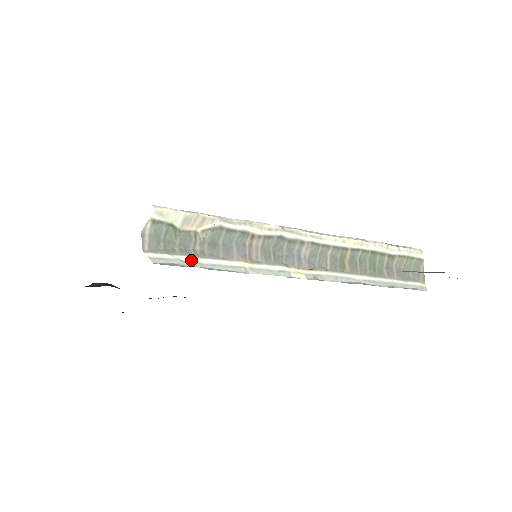
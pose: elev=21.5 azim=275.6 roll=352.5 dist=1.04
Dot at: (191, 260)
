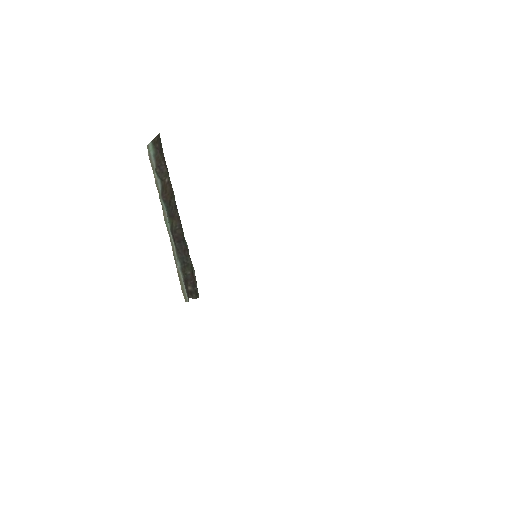
Dot at: occluded
